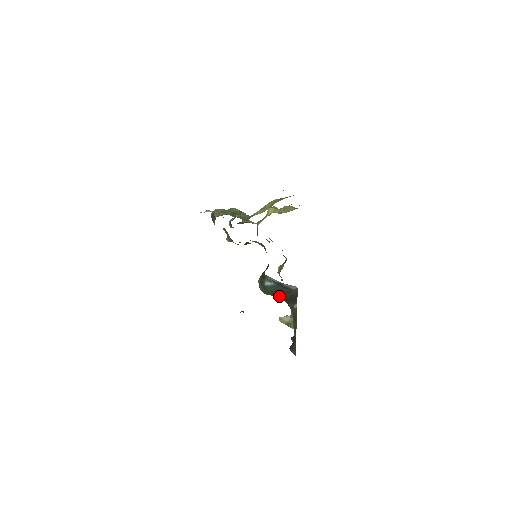
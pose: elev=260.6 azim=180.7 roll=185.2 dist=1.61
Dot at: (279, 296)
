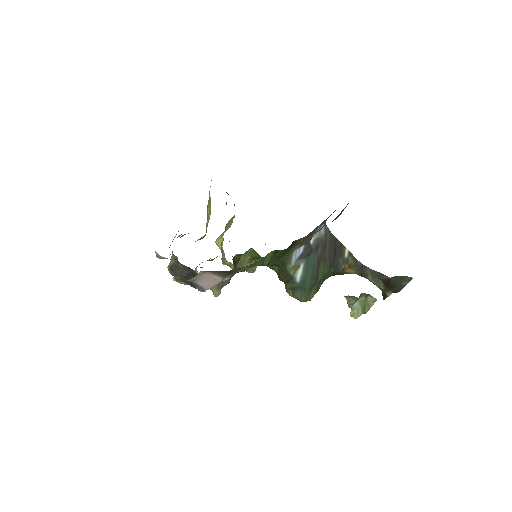
Dot at: (323, 274)
